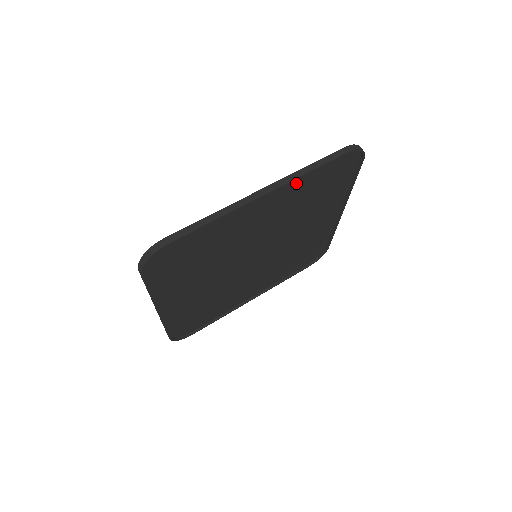
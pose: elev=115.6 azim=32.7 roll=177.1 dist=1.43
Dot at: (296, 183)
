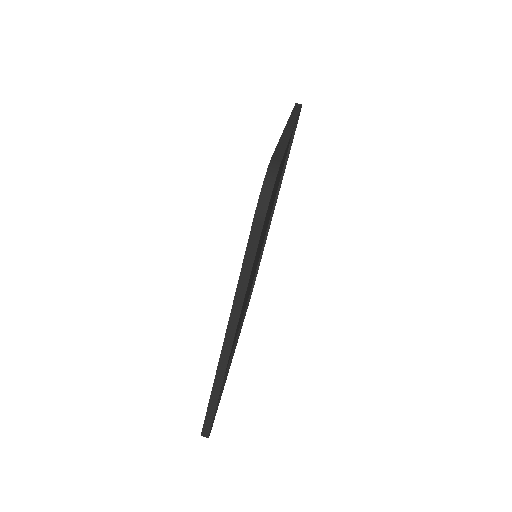
Dot at: occluded
